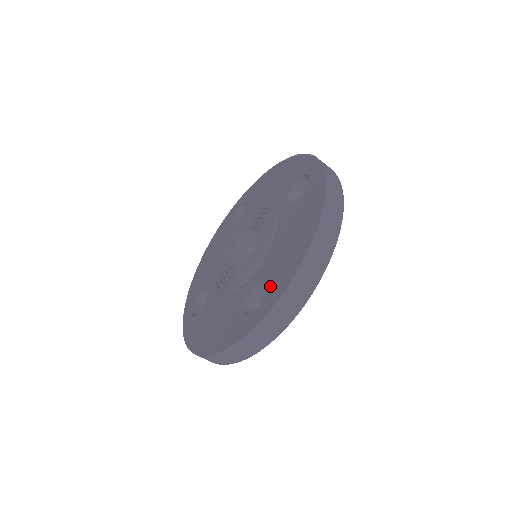
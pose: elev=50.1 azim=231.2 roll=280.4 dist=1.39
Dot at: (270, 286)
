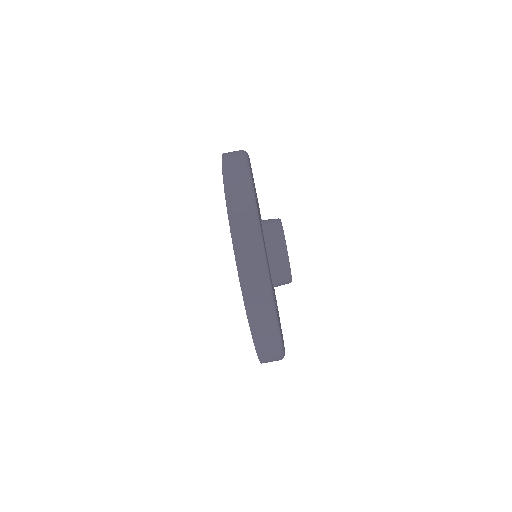
Dot at: occluded
